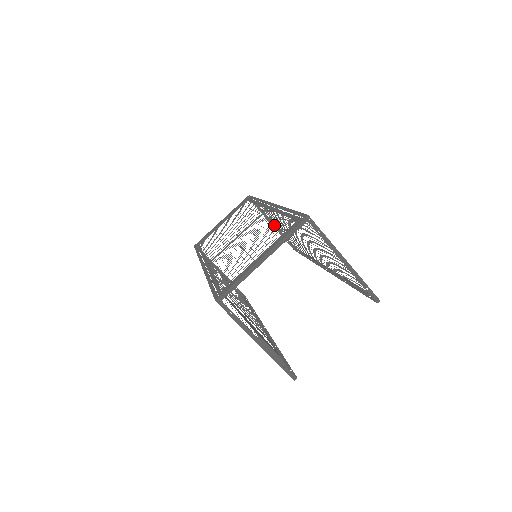
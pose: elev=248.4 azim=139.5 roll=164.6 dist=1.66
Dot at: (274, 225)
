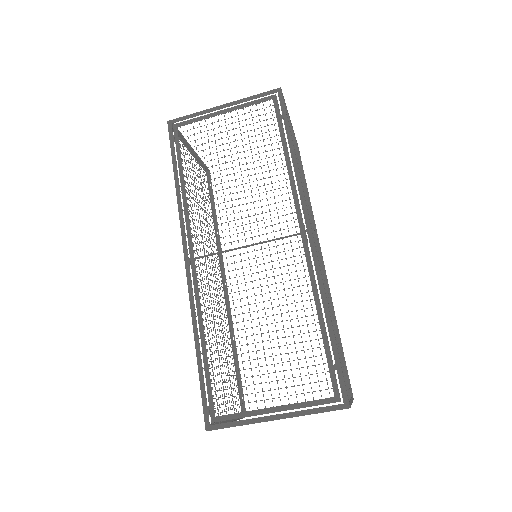
Dot at: occluded
